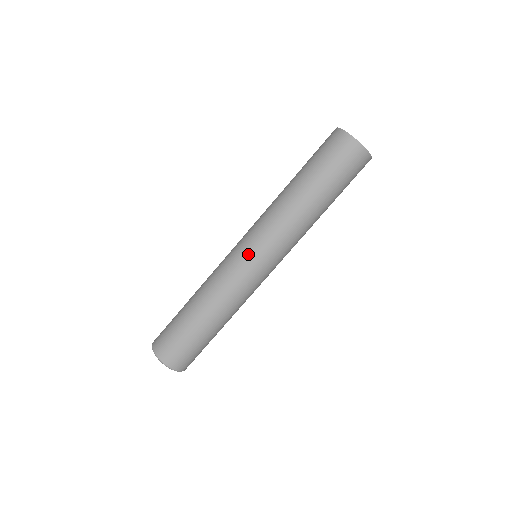
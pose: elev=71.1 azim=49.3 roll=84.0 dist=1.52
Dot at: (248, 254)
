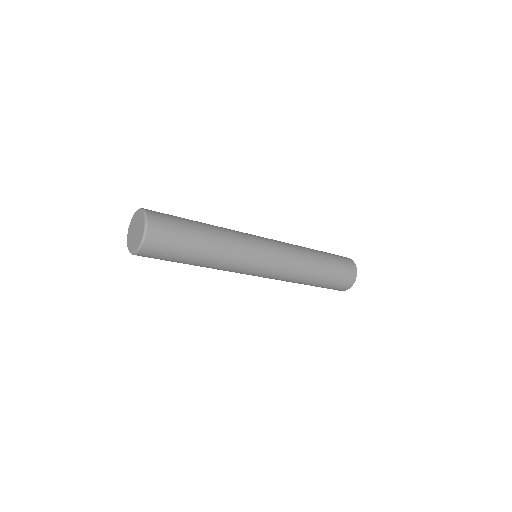
Dot at: (267, 244)
